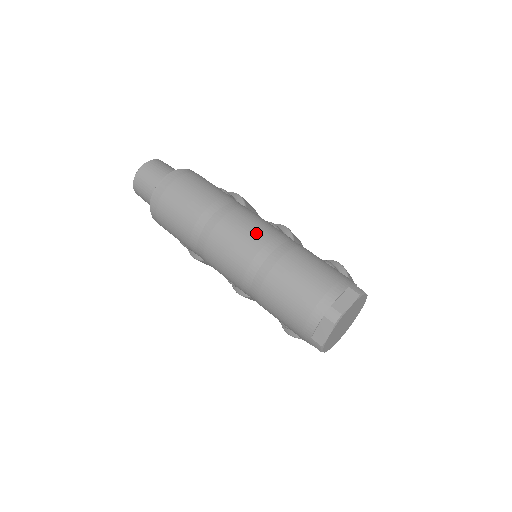
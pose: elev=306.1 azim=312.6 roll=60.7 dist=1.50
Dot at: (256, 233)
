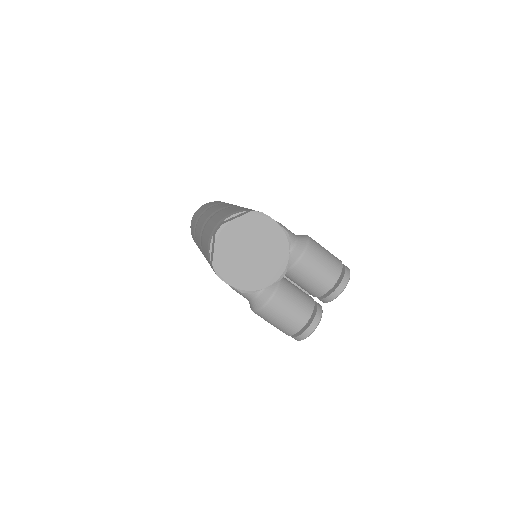
Dot at: (219, 207)
